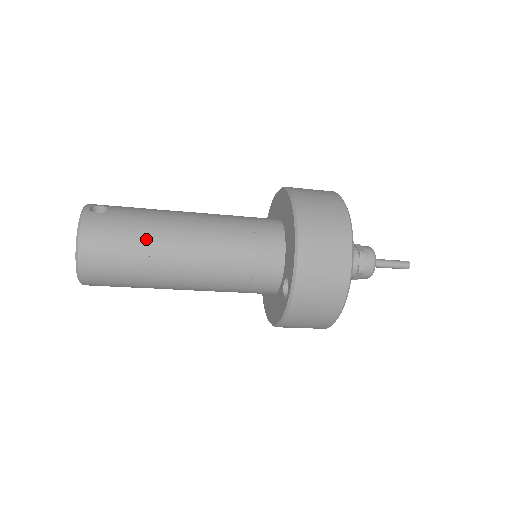
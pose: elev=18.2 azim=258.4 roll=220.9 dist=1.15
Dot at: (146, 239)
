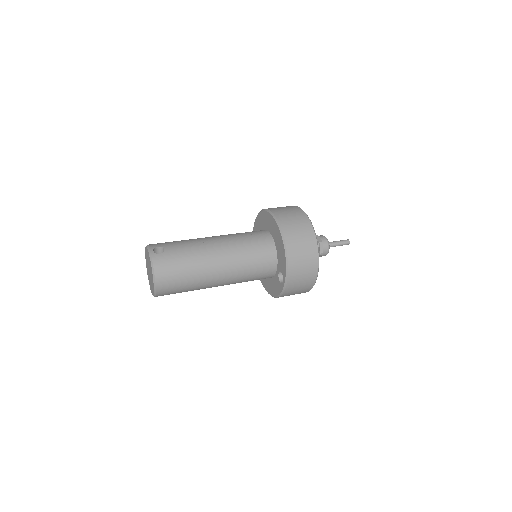
Dot at: (194, 265)
